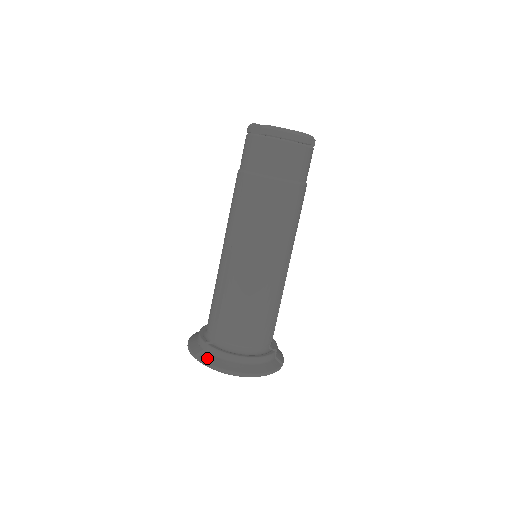
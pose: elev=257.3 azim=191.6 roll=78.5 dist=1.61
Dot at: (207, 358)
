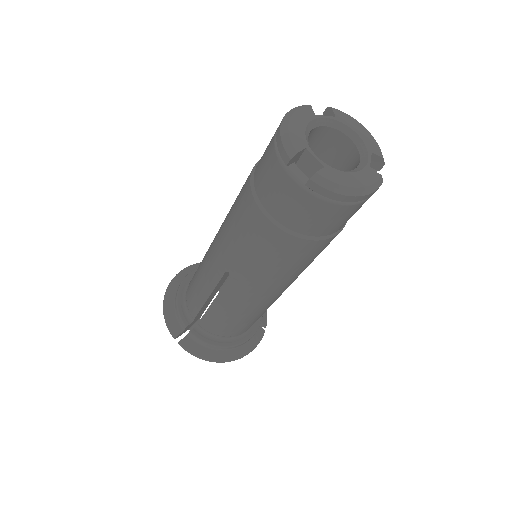
Dot at: (189, 345)
